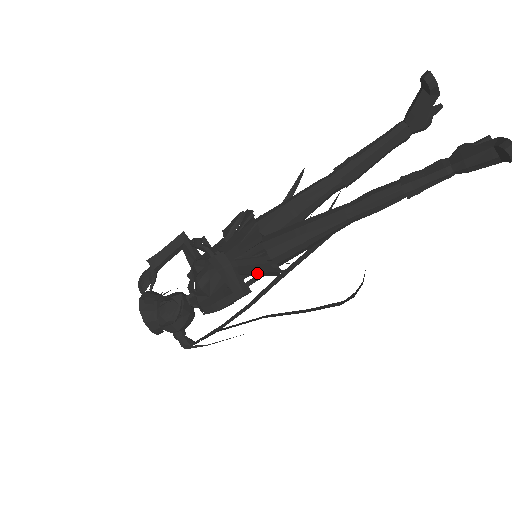
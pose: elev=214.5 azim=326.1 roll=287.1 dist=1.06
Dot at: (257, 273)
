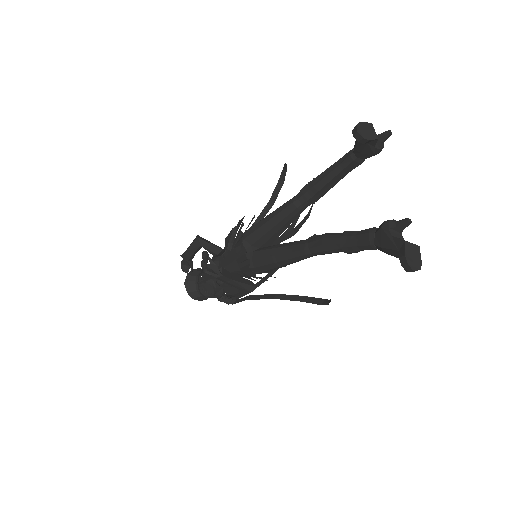
Dot at: occluded
